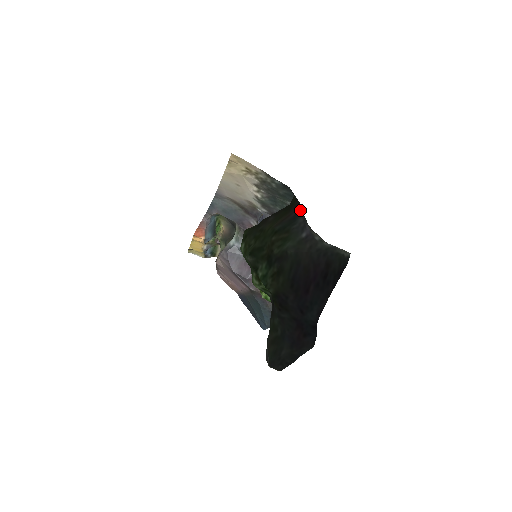
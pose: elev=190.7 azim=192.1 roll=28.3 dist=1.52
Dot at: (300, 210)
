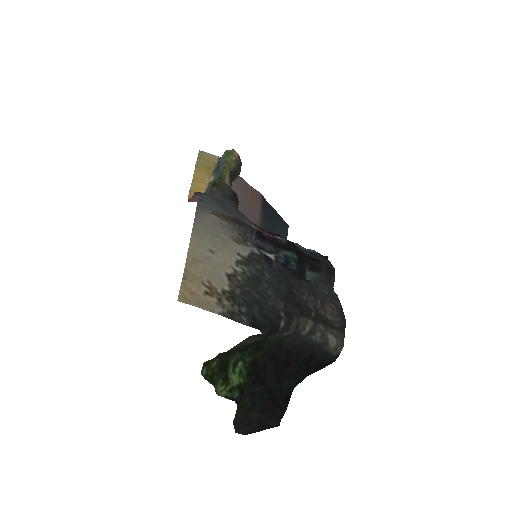
Dot at: (278, 331)
